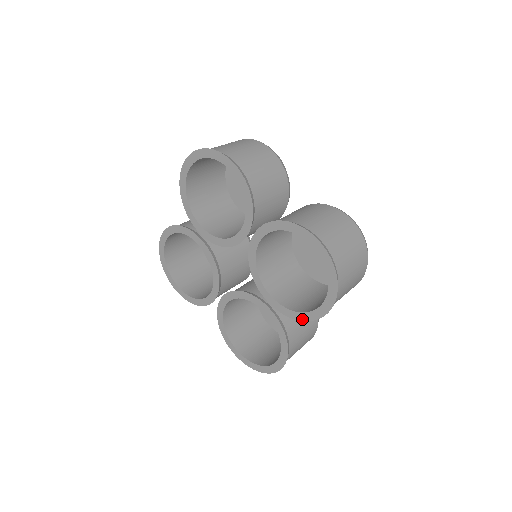
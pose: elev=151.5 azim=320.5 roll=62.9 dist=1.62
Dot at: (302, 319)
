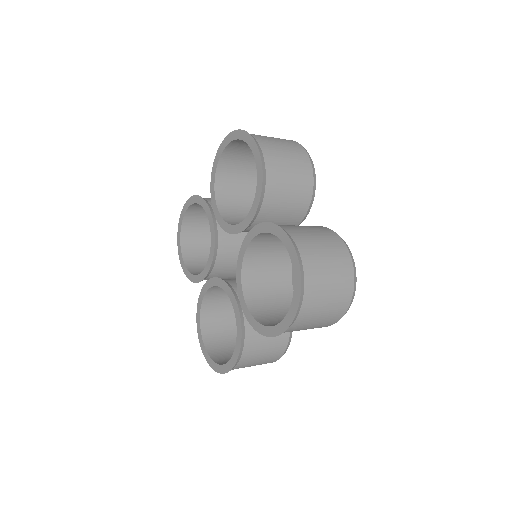
Dot at: (259, 331)
